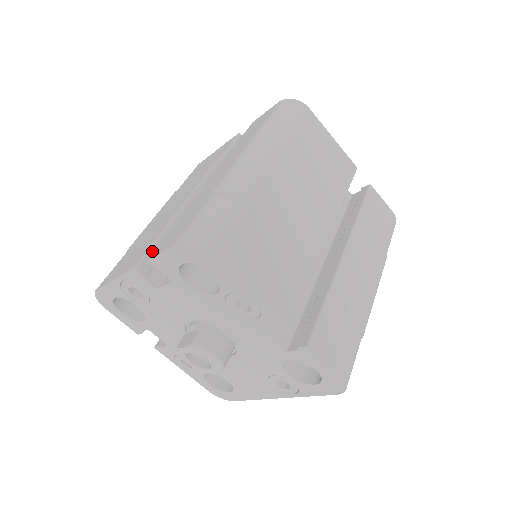
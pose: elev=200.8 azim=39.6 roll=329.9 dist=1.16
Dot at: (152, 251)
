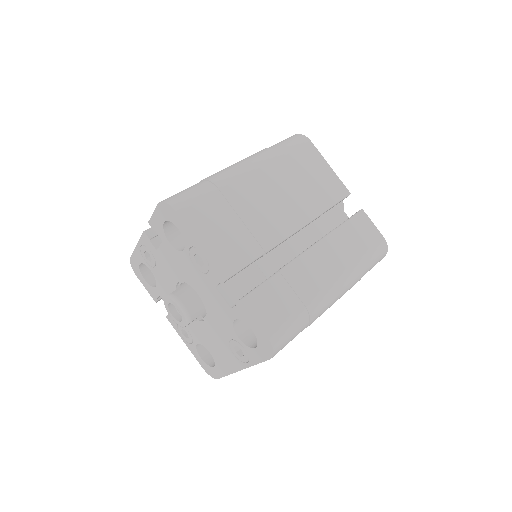
Dot at: occluded
